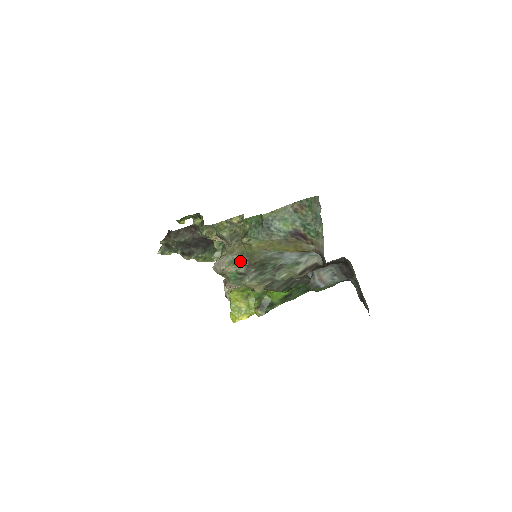
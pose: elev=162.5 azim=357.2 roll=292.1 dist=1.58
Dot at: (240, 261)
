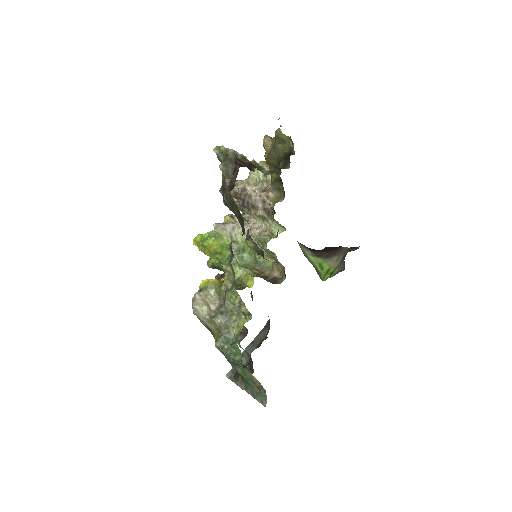
Dot at: (207, 326)
